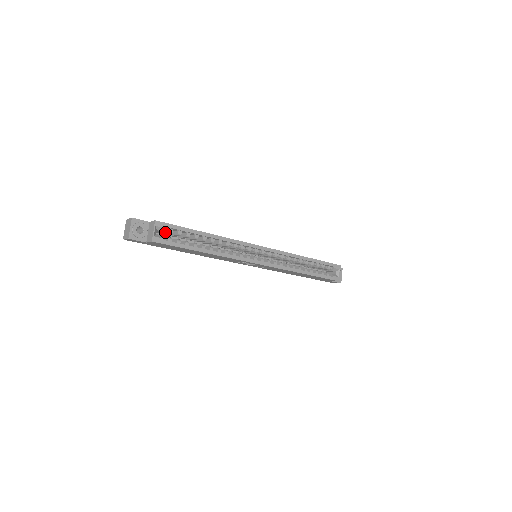
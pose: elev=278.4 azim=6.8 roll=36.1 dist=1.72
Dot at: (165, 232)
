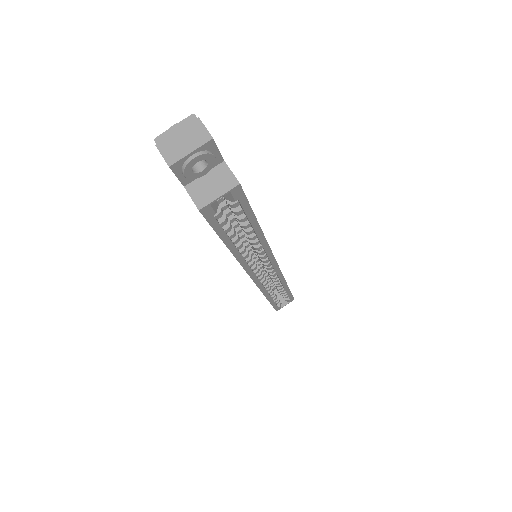
Dot at: occluded
